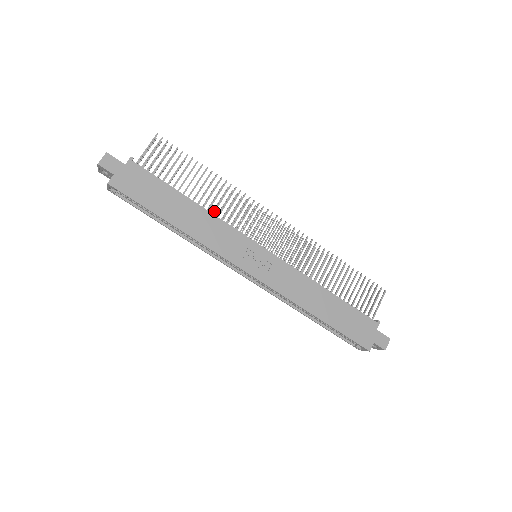
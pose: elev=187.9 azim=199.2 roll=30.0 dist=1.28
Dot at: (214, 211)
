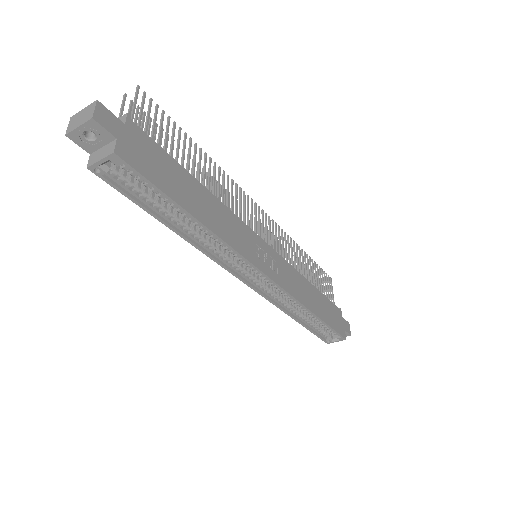
Dot at: occluded
